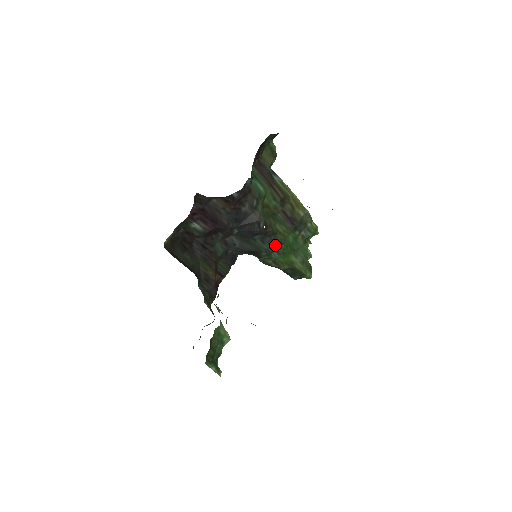
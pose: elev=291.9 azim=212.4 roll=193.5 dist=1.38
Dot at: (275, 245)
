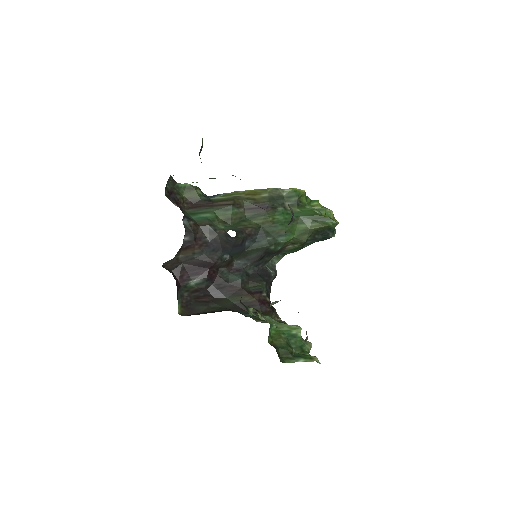
Dot at: (271, 234)
